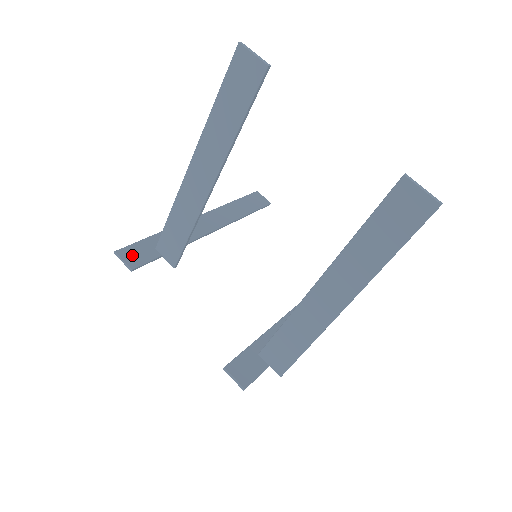
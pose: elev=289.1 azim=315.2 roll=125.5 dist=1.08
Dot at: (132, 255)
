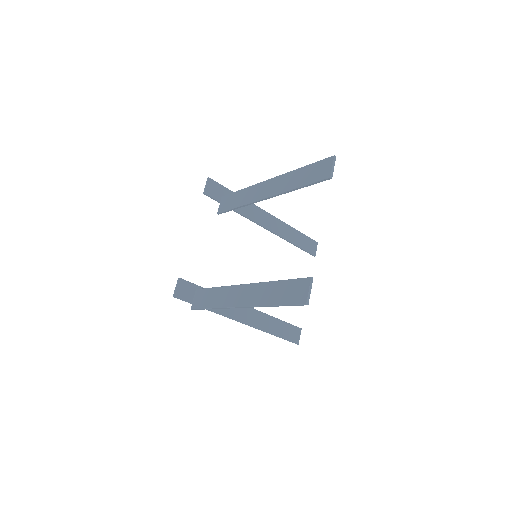
Dot at: (213, 188)
